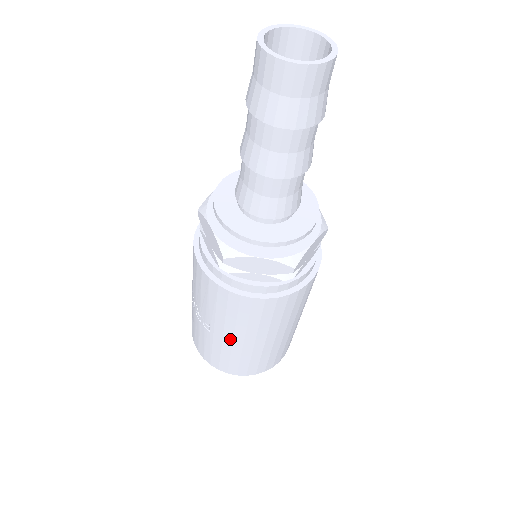
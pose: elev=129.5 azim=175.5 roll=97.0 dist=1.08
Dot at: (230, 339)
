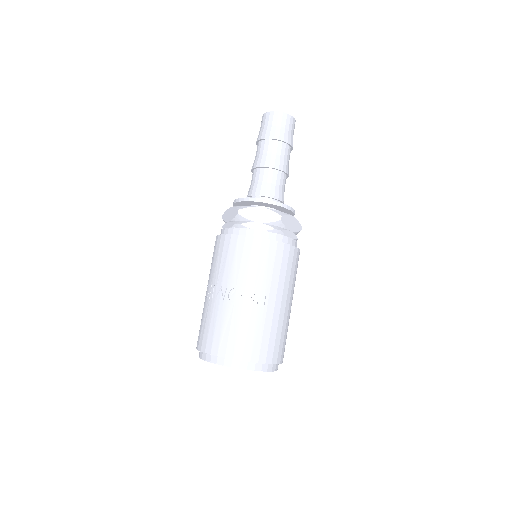
Dot at: (279, 304)
